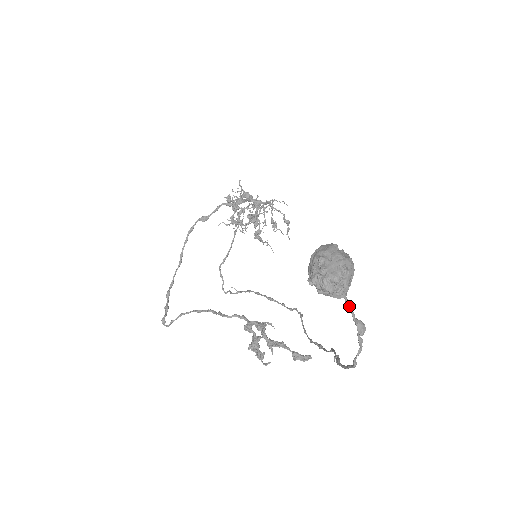
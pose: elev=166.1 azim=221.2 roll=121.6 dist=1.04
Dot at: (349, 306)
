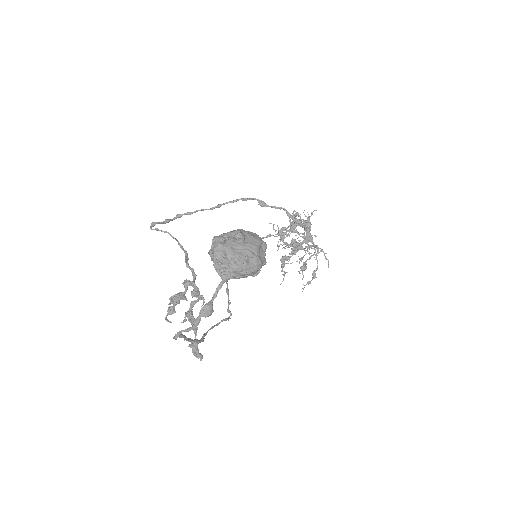
Dot at: (219, 289)
